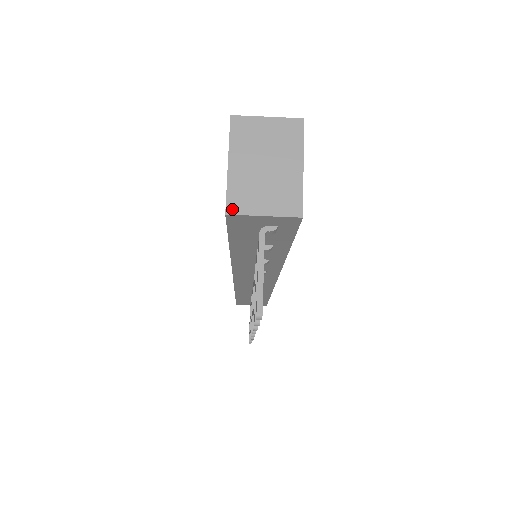
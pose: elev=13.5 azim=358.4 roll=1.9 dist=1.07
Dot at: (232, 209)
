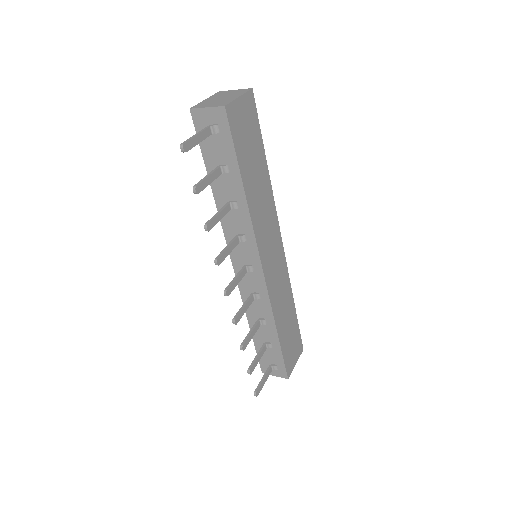
Dot at: (194, 107)
